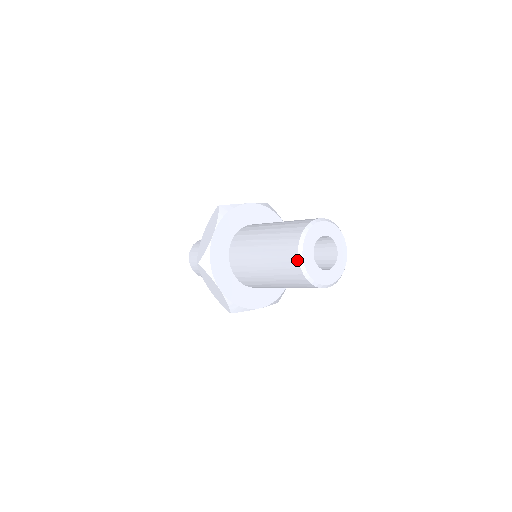
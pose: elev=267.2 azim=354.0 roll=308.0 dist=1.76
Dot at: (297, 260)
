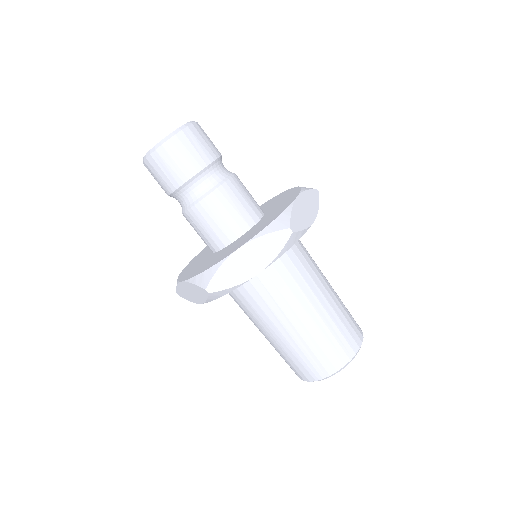
Dot at: (315, 380)
